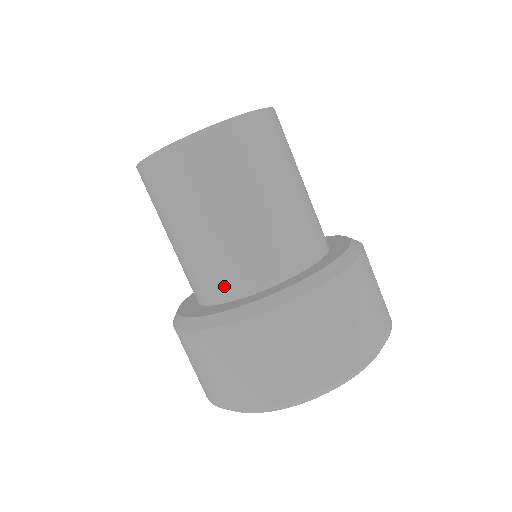
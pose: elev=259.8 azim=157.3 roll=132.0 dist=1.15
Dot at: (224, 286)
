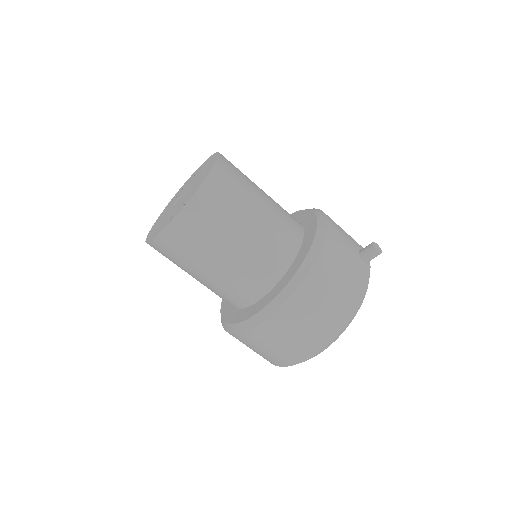
Dot at: occluded
